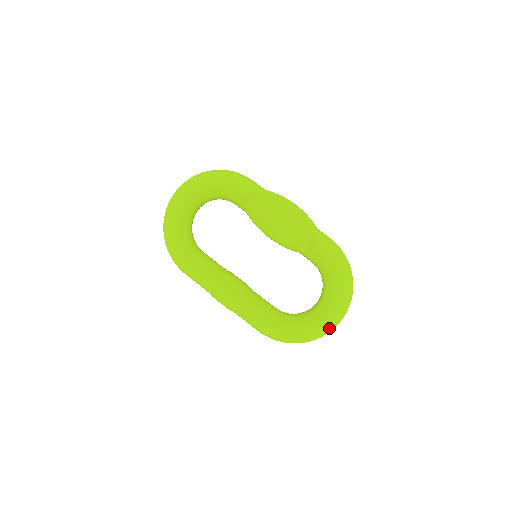
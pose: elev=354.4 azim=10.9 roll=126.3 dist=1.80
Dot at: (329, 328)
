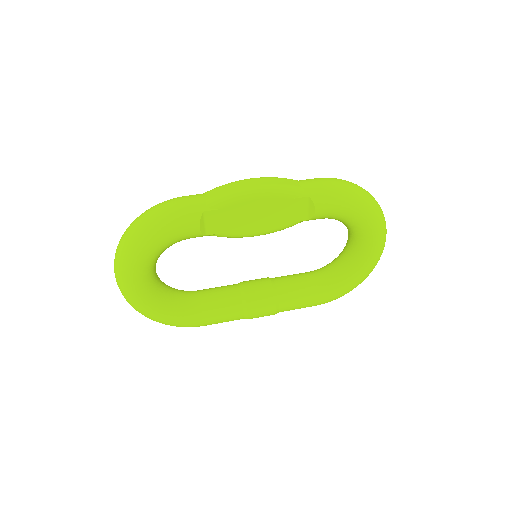
Dot at: occluded
